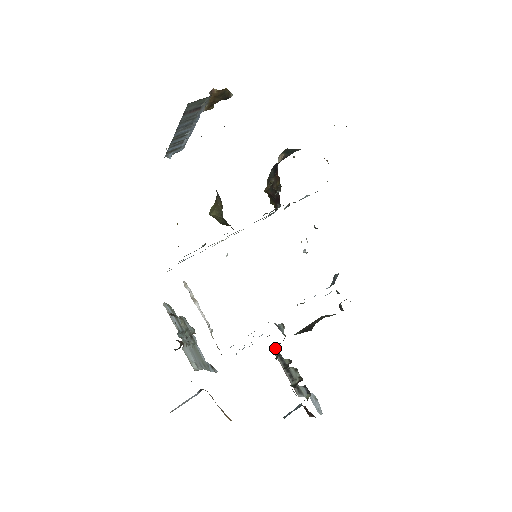
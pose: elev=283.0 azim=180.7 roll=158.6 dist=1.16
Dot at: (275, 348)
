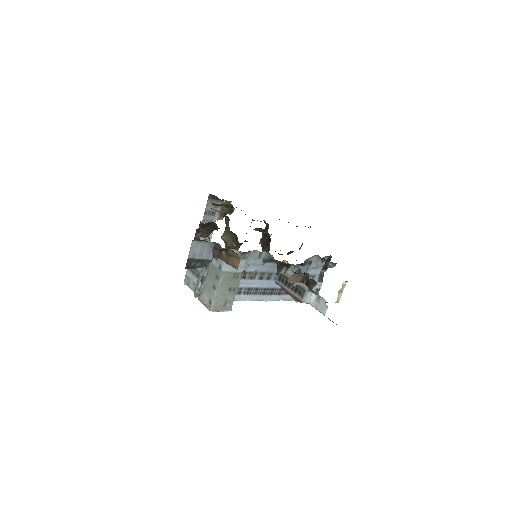
Dot at: (276, 278)
